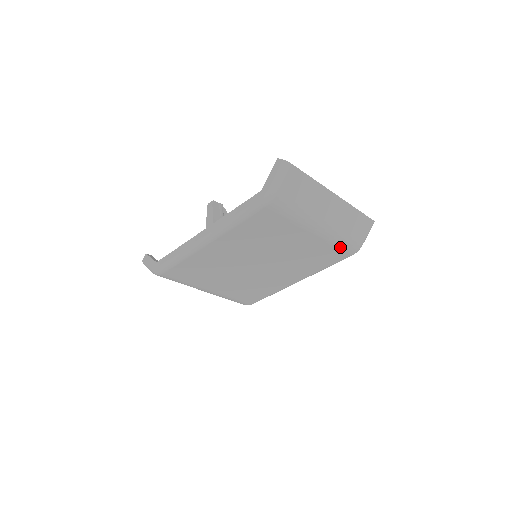
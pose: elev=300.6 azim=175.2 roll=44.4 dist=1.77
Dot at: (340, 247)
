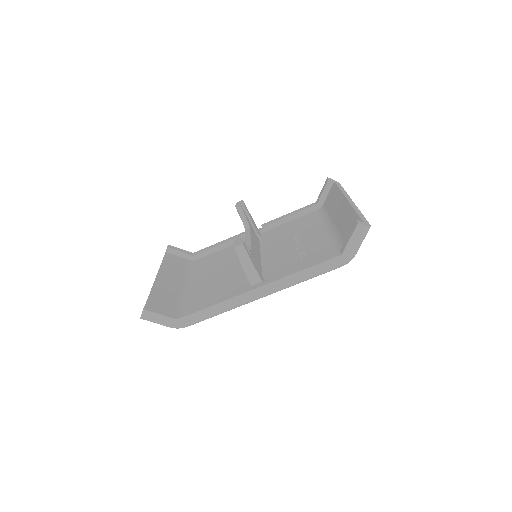
Dot at: occluded
